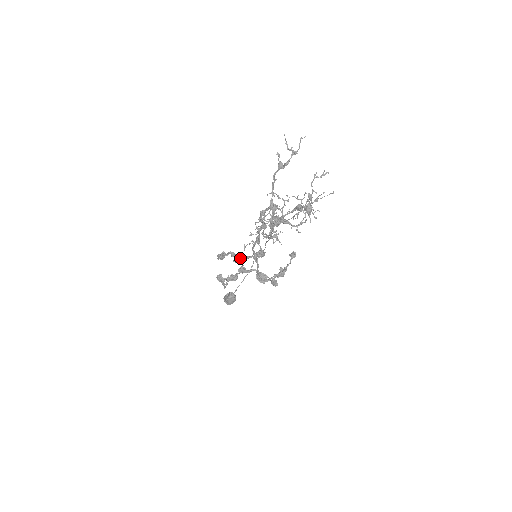
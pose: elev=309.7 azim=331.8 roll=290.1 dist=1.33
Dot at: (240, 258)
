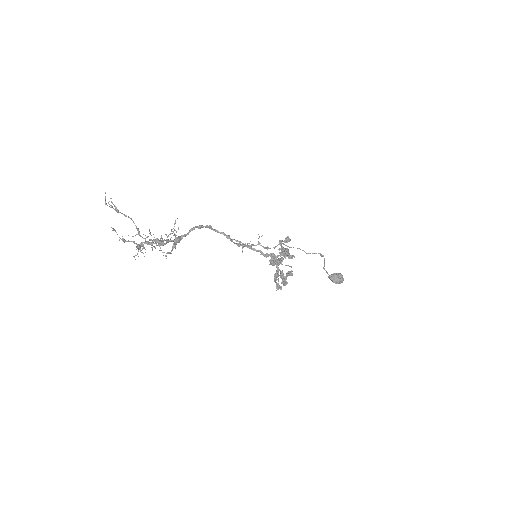
Dot at: (282, 250)
